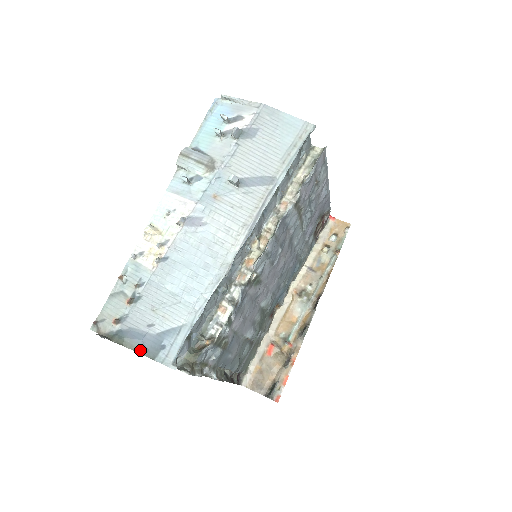
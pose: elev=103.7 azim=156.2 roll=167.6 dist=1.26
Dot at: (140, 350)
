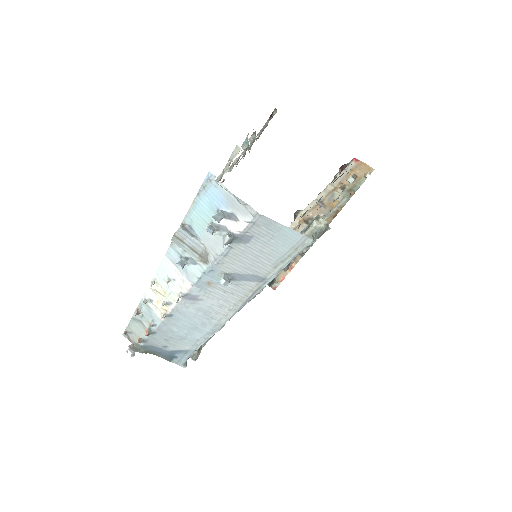
Dot at: (160, 356)
